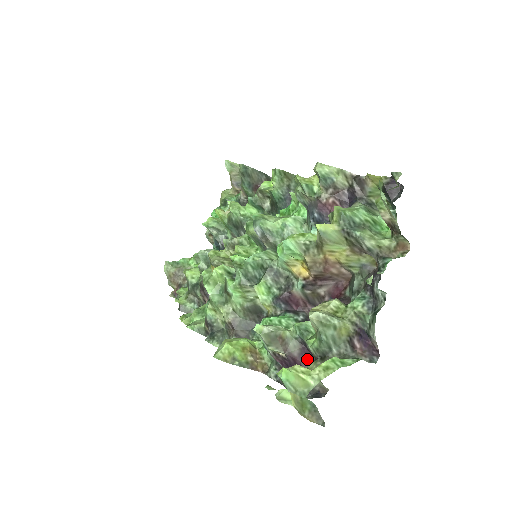
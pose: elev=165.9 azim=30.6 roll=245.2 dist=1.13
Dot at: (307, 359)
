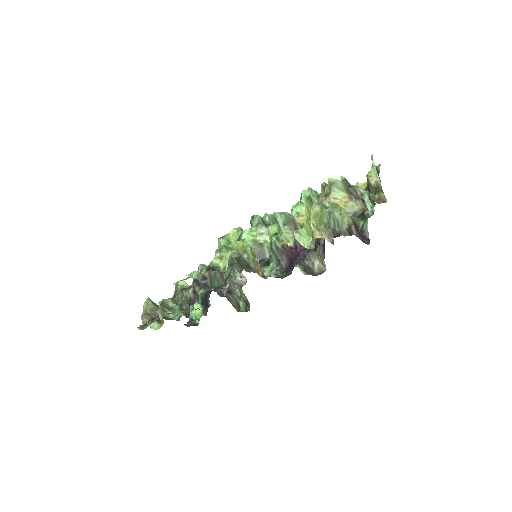
Dot at: occluded
